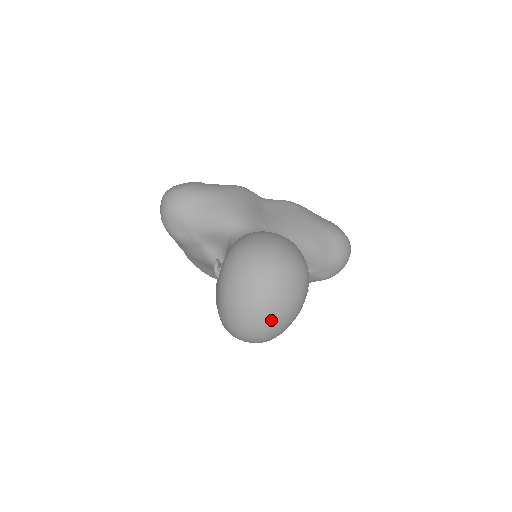
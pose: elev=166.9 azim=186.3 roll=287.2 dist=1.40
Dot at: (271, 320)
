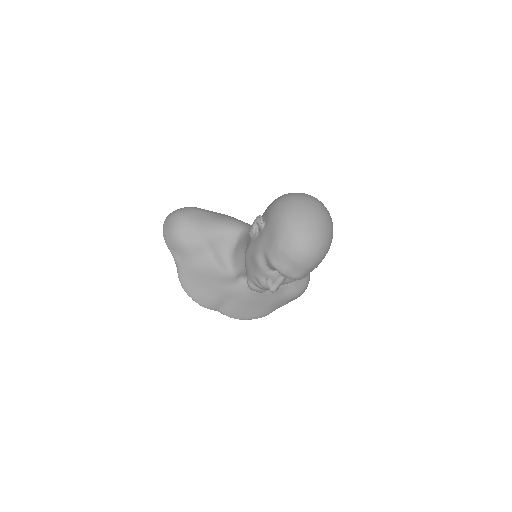
Dot at: (324, 232)
